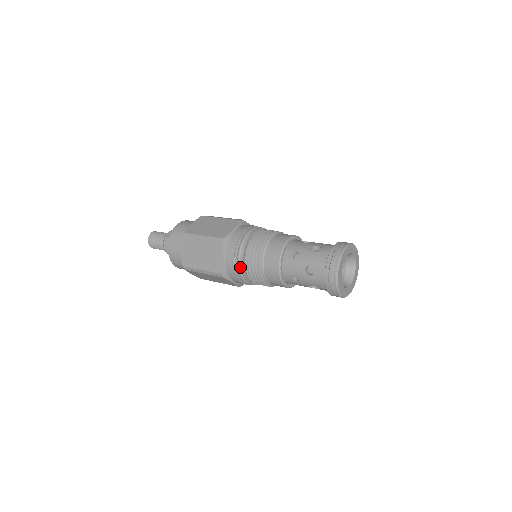
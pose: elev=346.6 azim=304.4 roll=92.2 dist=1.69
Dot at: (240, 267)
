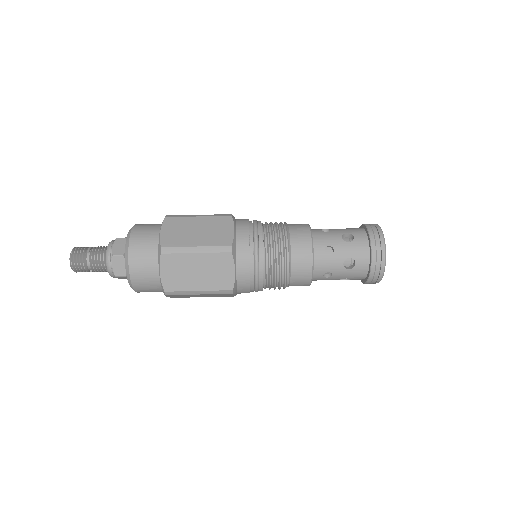
Dot at: (258, 277)
